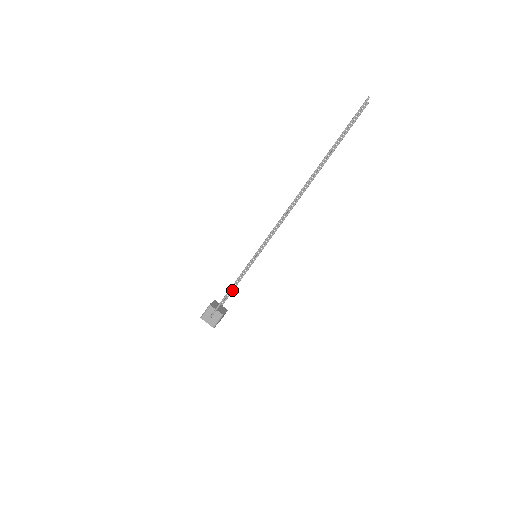
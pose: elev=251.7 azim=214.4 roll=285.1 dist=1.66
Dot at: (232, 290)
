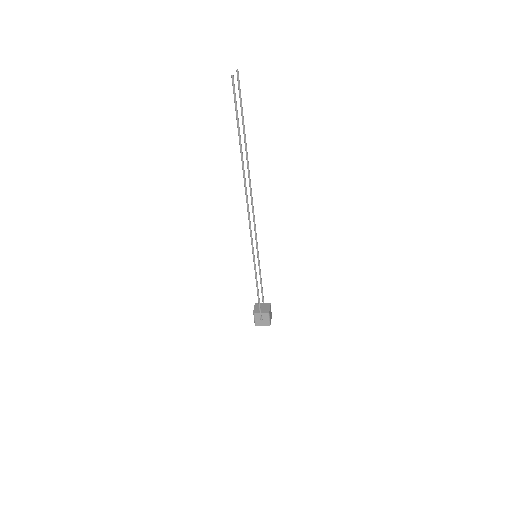
Dot at: (261, 287)
